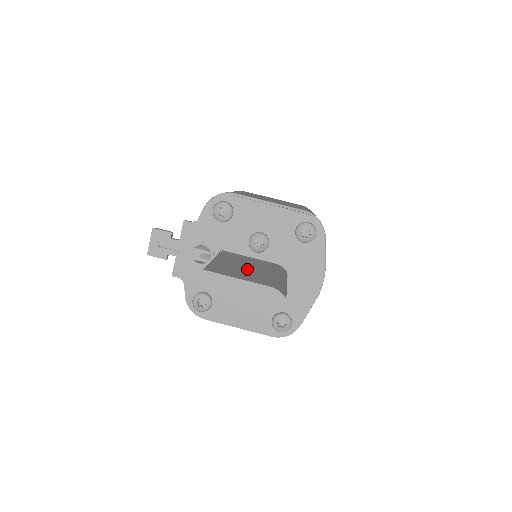
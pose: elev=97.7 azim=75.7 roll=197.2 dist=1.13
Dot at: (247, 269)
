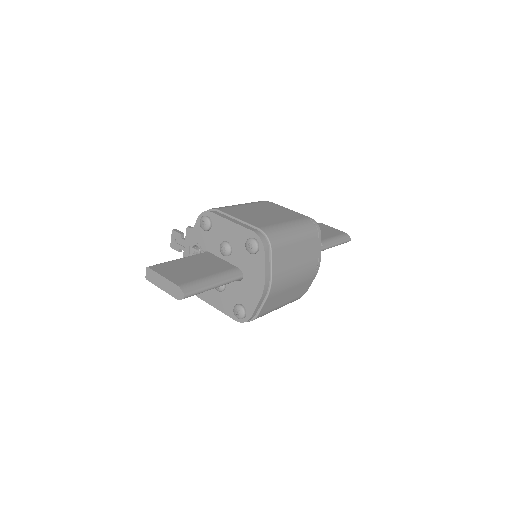
Dot at: (191, 269)
